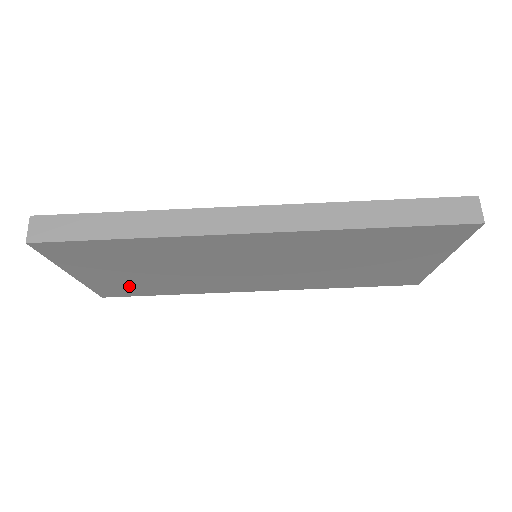
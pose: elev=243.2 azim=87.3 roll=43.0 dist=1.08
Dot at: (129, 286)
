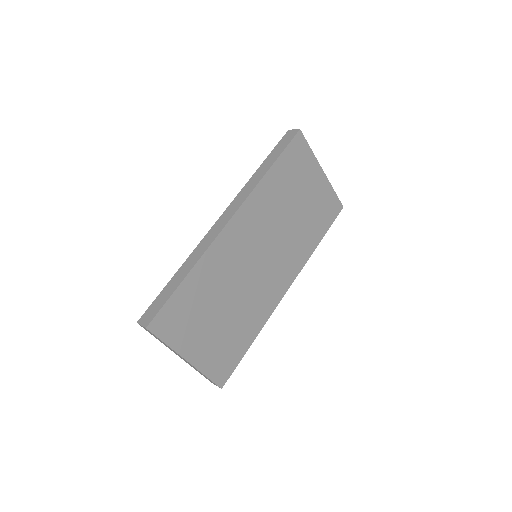
Dot at: (224, 350)
